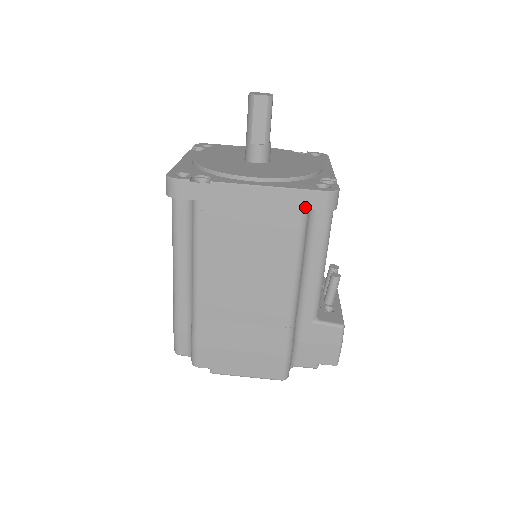
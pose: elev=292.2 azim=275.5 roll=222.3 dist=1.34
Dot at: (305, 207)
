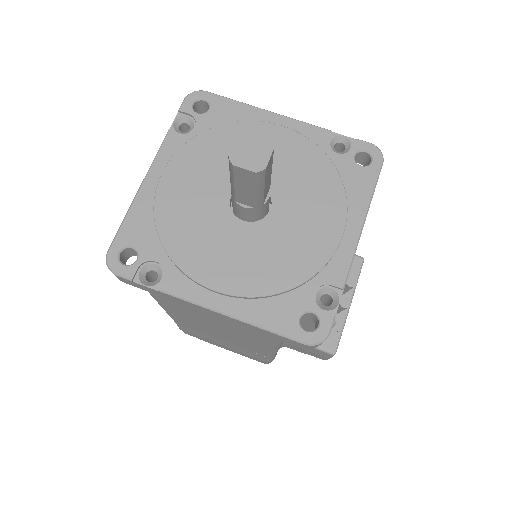
Dot at: (279, 339)
